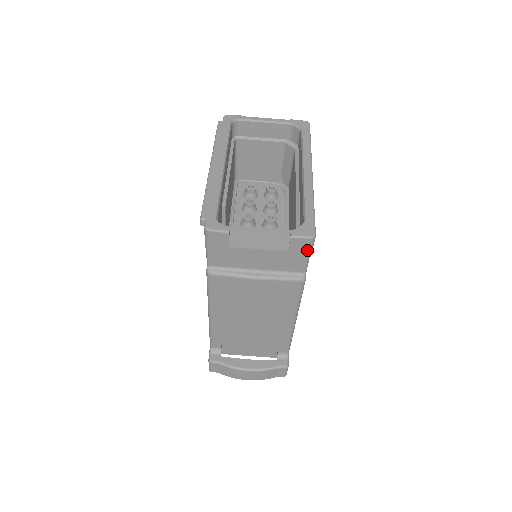
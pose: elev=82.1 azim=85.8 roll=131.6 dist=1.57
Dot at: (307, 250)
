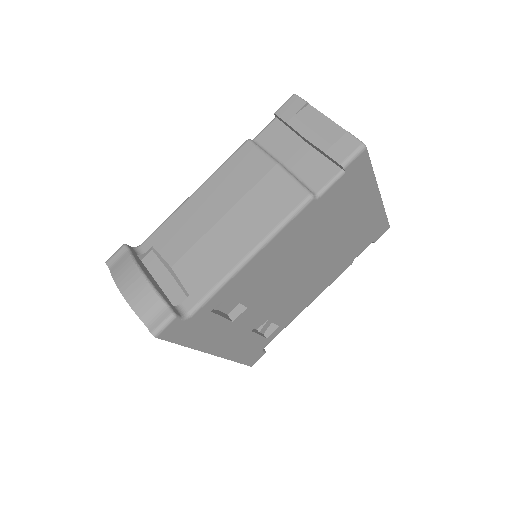
Dot at: (347, 155)
